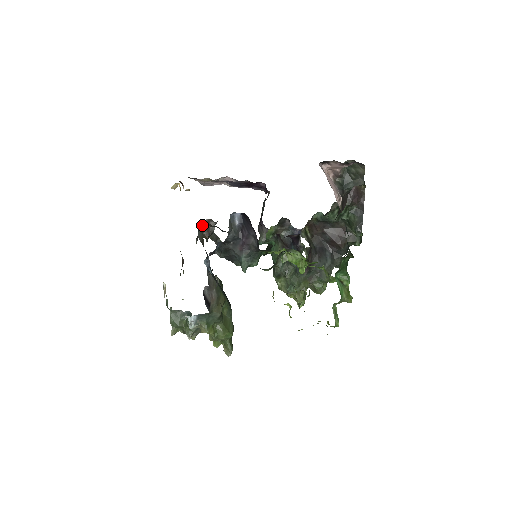
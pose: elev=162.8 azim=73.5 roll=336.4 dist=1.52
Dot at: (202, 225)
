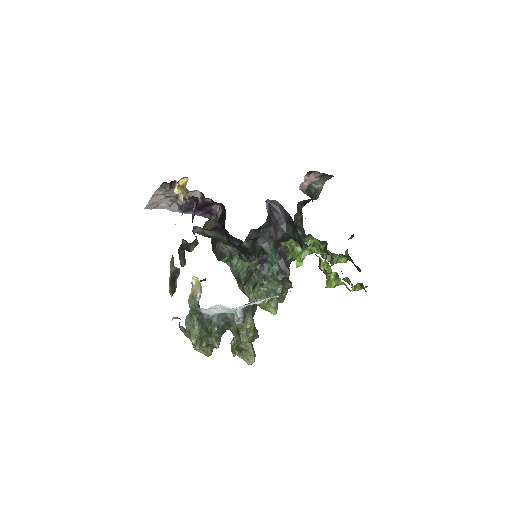
Dot at: (204, 225)
